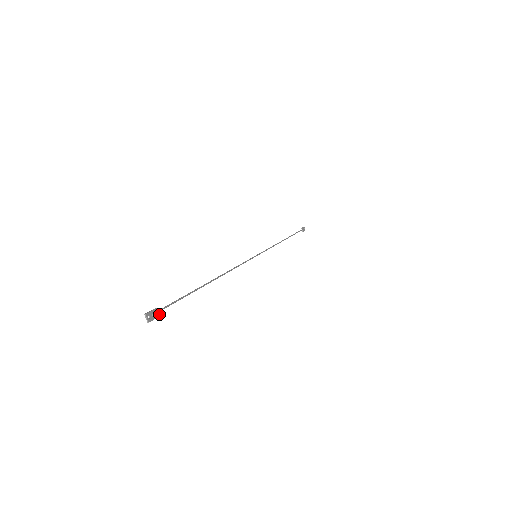
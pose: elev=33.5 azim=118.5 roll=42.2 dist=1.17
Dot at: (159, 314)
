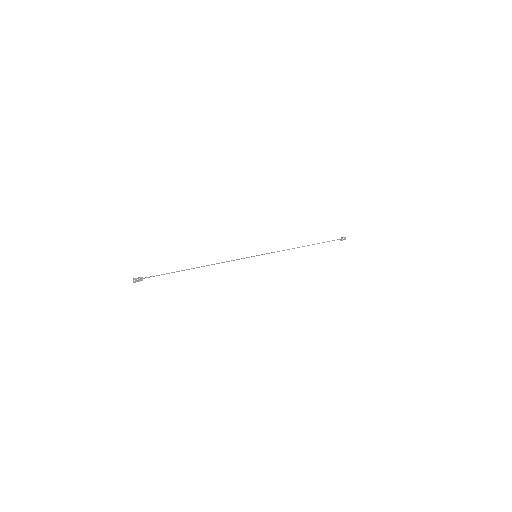
Dot at: occluded
